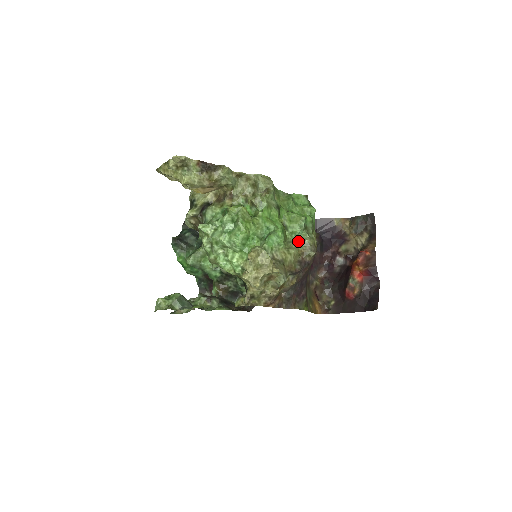
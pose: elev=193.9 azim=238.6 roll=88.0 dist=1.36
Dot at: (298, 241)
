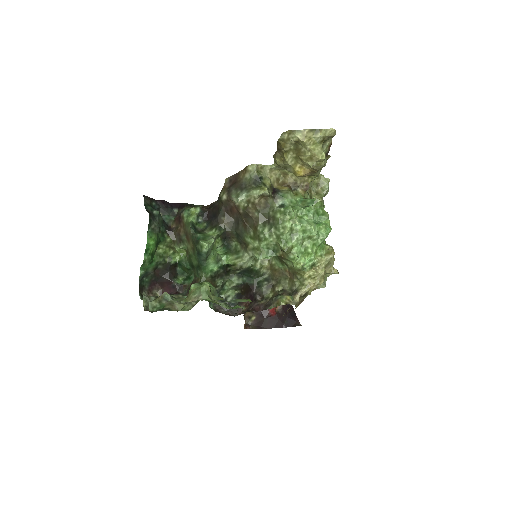
Dot at: occluded
